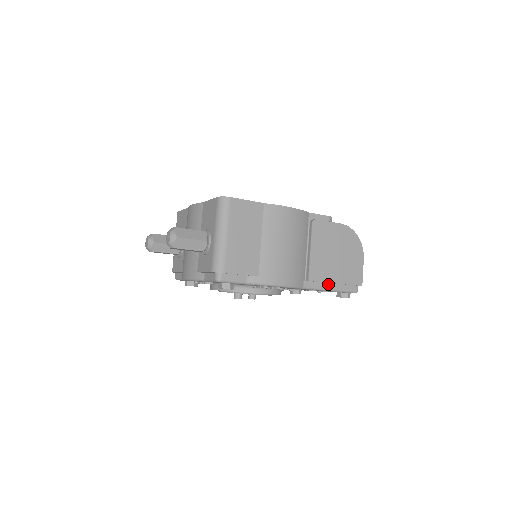
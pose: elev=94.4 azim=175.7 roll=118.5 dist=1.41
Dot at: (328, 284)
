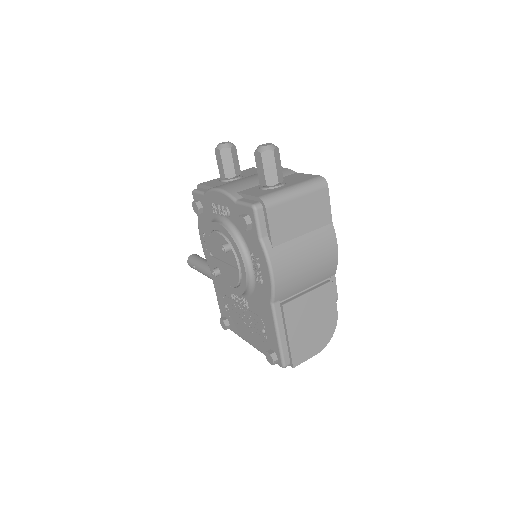
Dot at: (283, 330)
